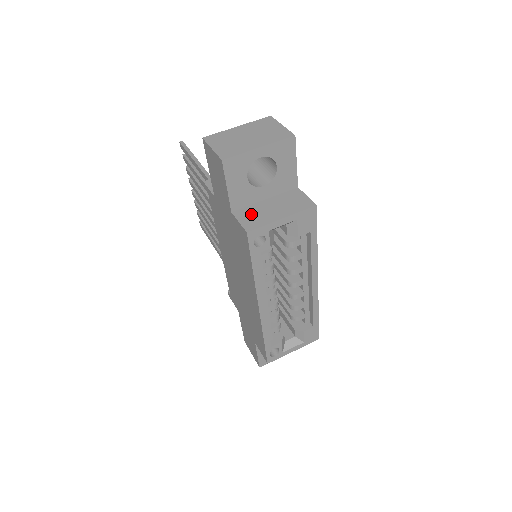
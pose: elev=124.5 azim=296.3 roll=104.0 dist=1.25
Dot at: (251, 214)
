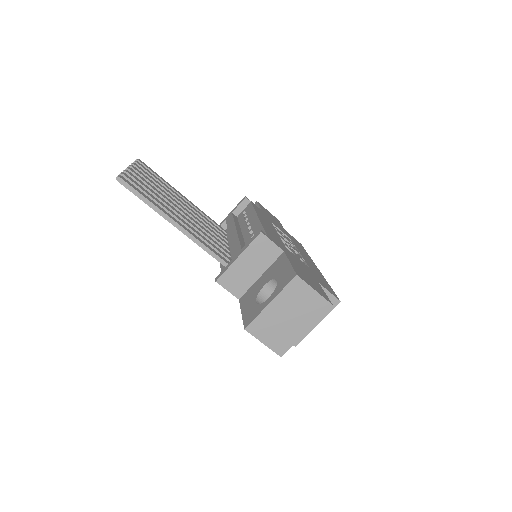
Dot at: occluded
